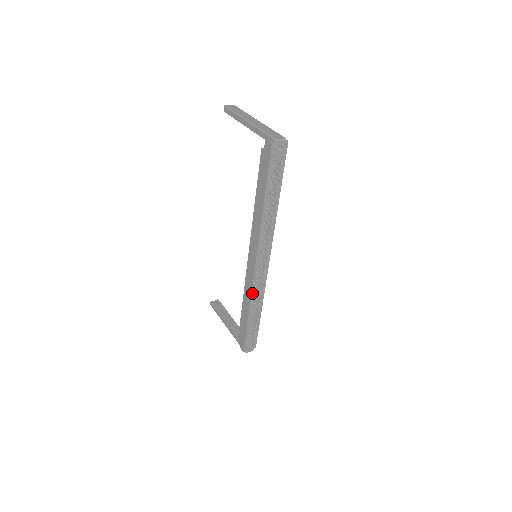
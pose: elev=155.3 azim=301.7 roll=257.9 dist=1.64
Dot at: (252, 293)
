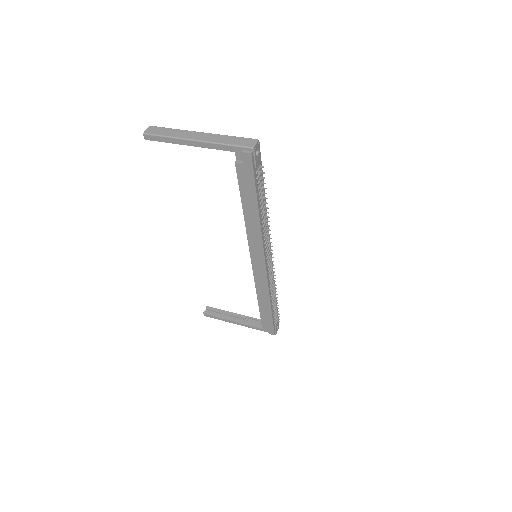
Dot at: (269, 288)
